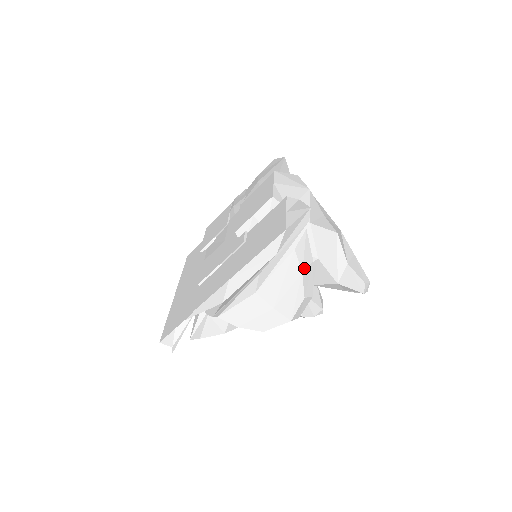
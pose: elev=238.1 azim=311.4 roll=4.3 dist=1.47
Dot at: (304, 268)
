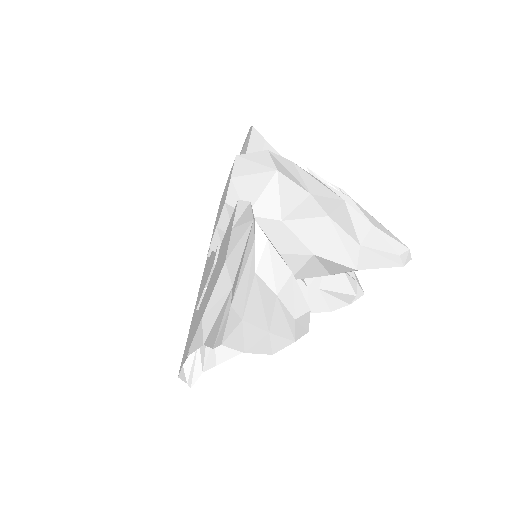
Dot at: (279, 289)
